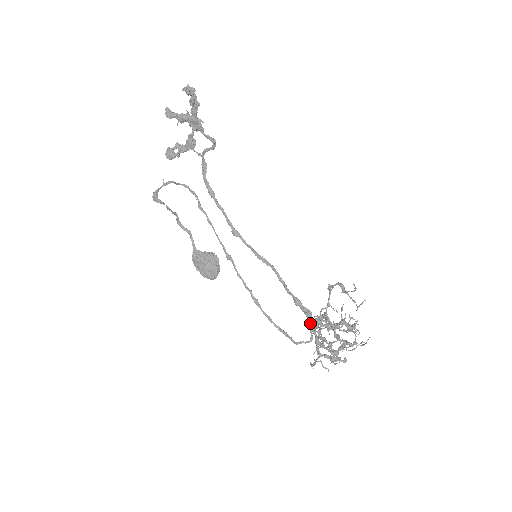
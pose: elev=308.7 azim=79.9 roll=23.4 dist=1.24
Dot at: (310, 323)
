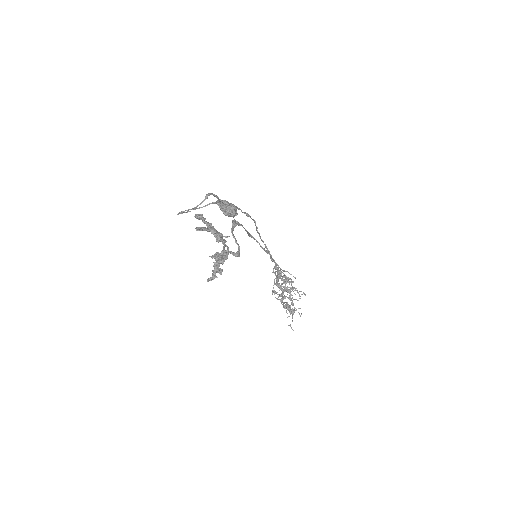
Dot at: occluded
